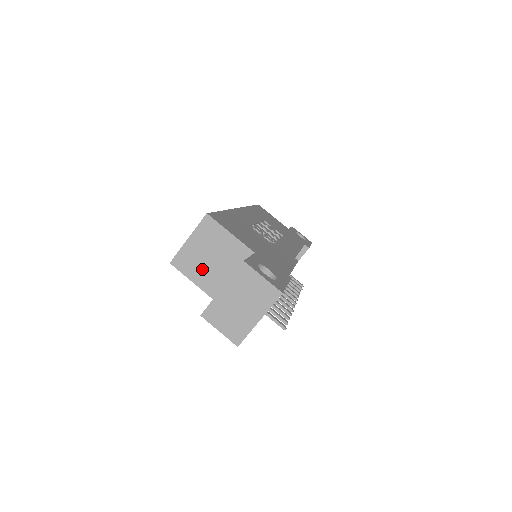
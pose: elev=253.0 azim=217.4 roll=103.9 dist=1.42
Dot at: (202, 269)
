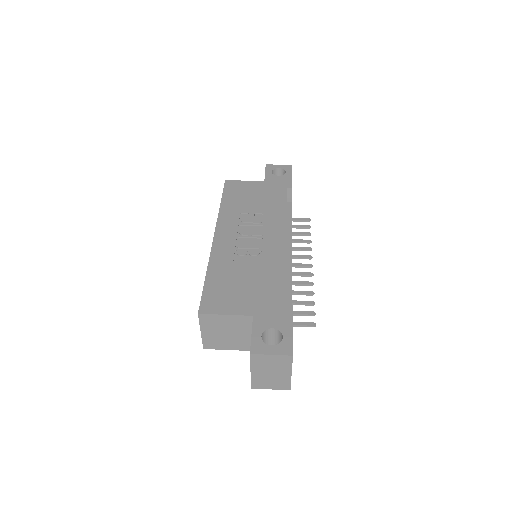
Dot at: (227, 341)
